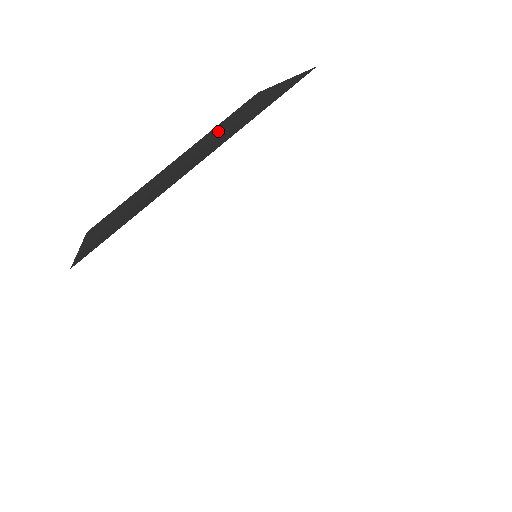
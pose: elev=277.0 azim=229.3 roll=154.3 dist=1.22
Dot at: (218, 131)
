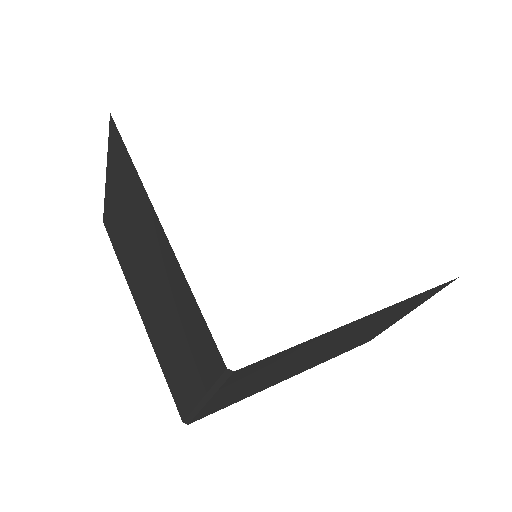
Dot at: occluded
